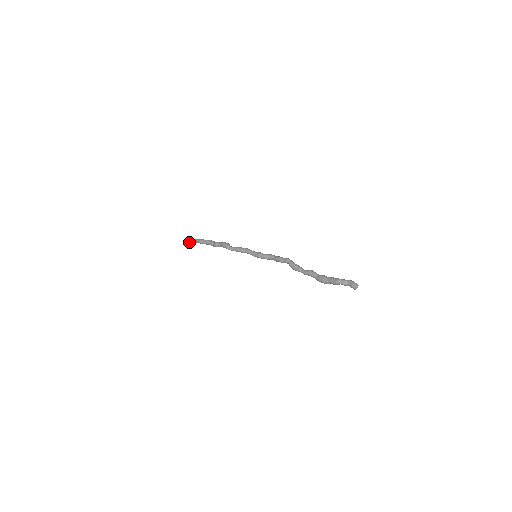
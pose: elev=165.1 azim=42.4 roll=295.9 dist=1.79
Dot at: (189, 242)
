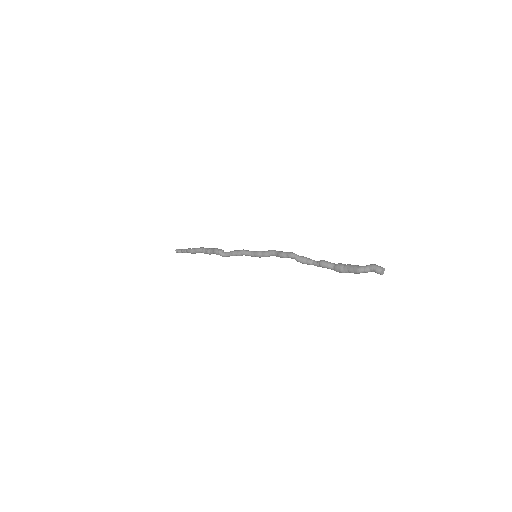
Dot at: occluded
